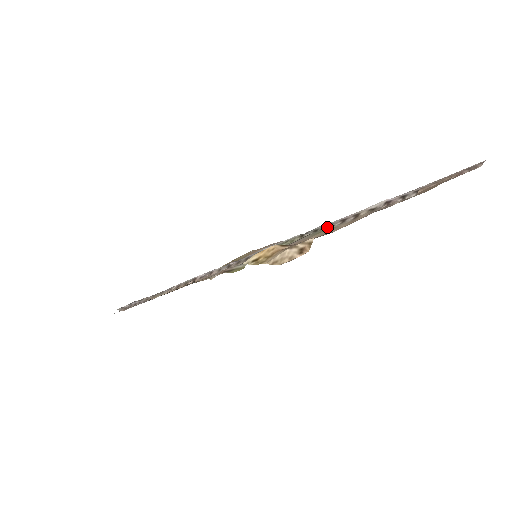
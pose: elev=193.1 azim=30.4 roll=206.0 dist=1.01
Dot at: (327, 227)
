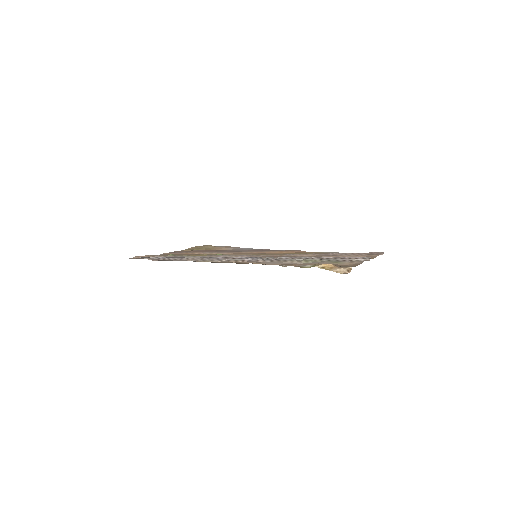
Dot at: (336, 261)
